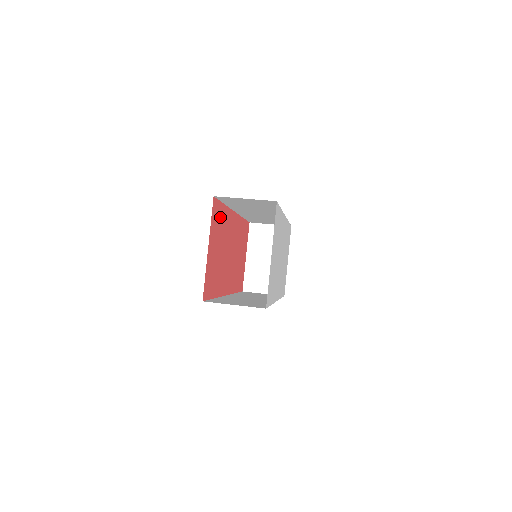
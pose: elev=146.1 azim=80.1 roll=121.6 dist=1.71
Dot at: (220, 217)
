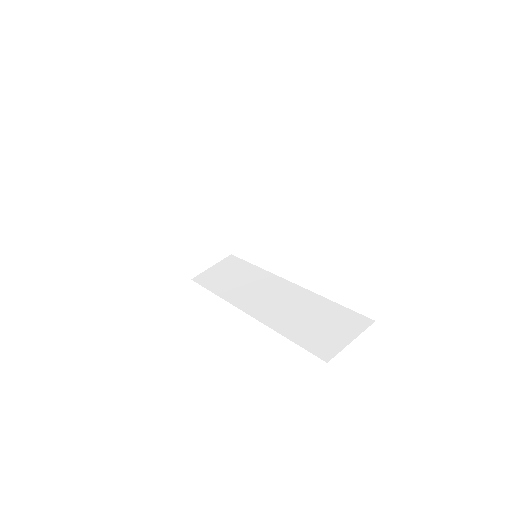
Dot at: occluded
